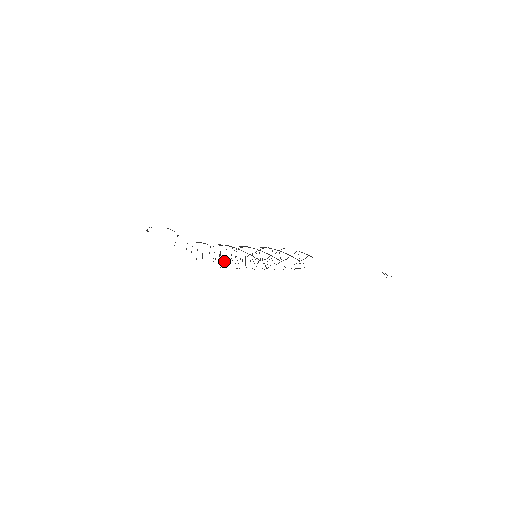
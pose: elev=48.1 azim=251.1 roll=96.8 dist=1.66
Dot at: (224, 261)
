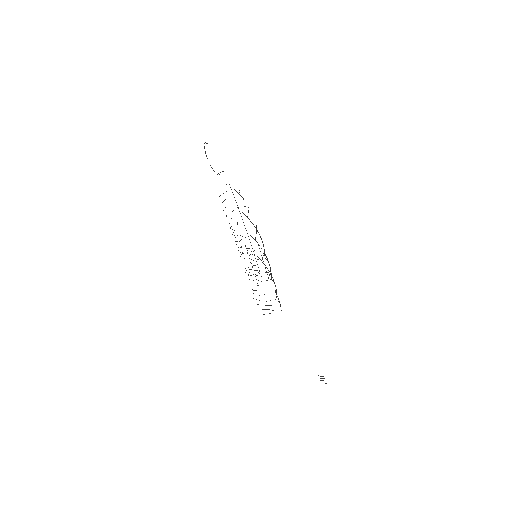
Dot at: (233, 232)
